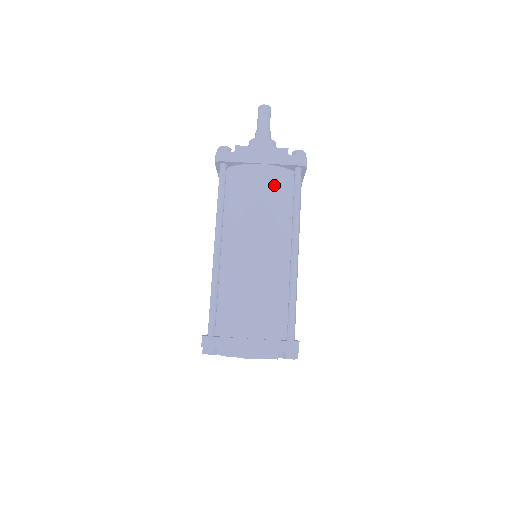
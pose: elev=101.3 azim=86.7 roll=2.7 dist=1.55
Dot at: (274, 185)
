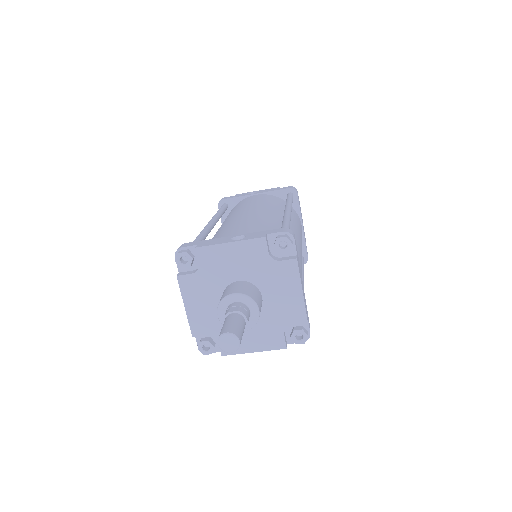
Dot at: occluded
